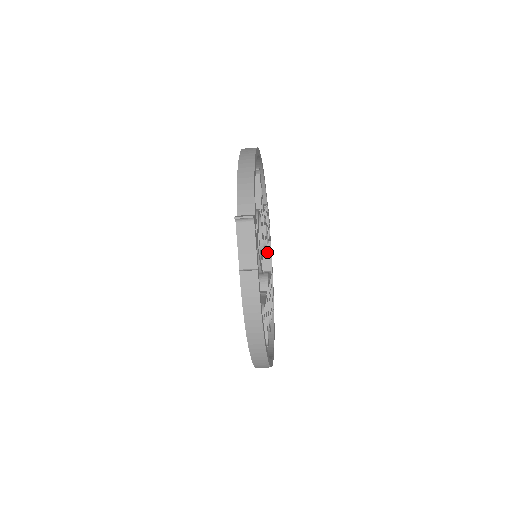
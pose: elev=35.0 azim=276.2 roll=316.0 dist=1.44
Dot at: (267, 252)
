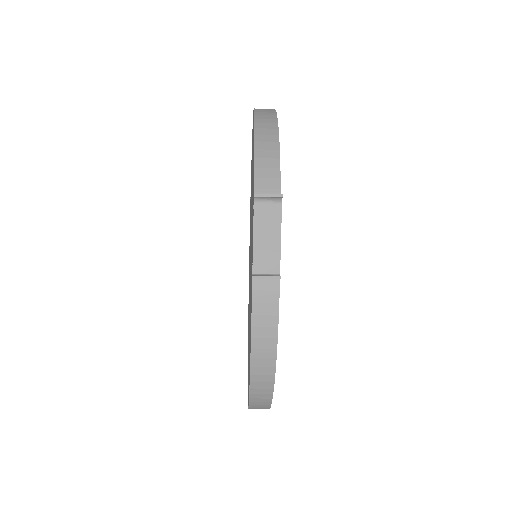
Dot at: occluded
